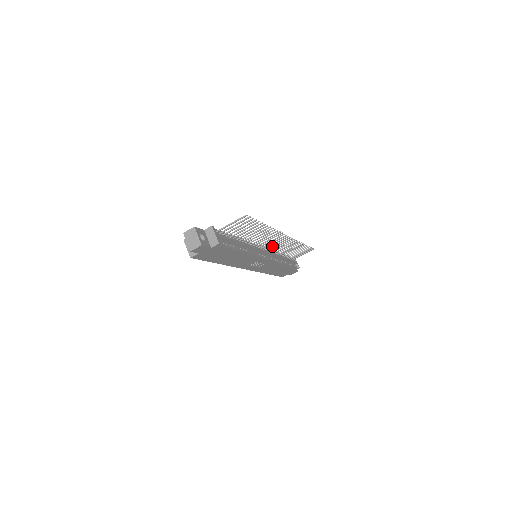
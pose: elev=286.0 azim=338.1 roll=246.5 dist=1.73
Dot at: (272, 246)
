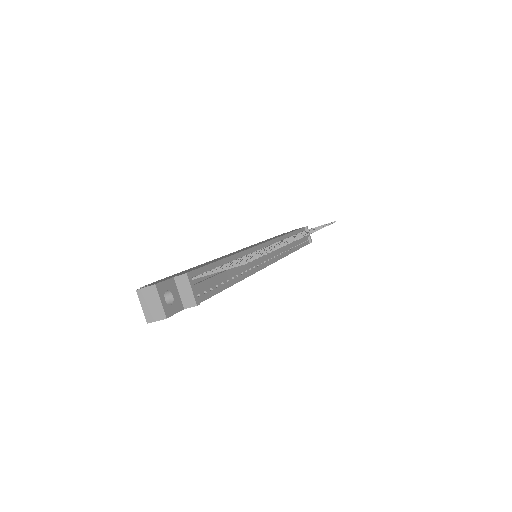
Dot at: occluded
